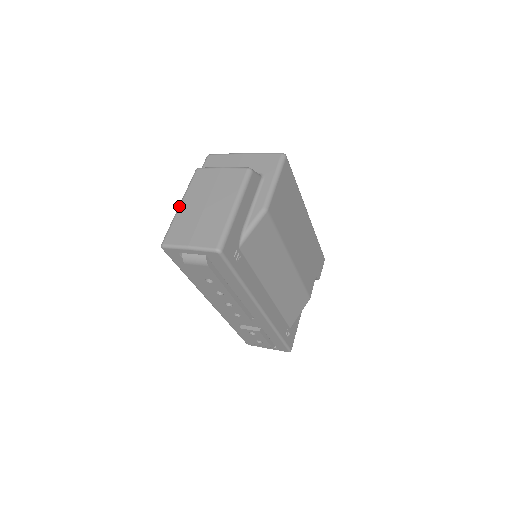
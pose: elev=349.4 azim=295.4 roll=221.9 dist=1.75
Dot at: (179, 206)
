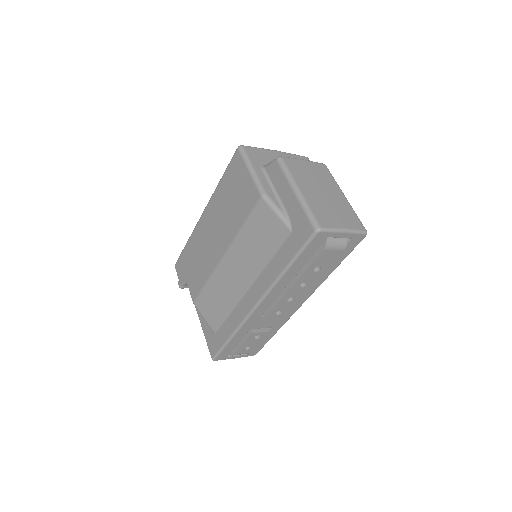
Dot at: (300, 191)
